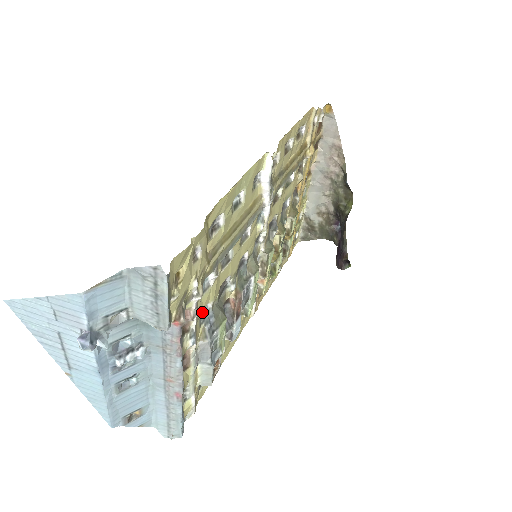
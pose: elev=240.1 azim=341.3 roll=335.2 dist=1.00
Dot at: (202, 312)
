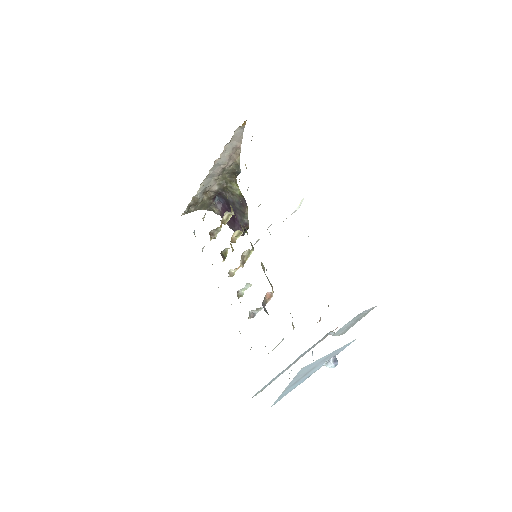
Dot at: occluded
